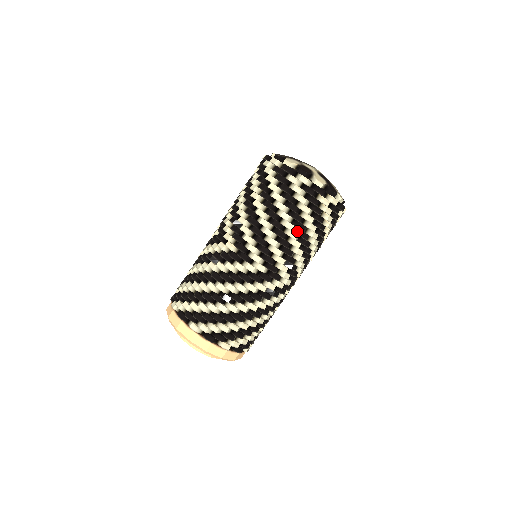
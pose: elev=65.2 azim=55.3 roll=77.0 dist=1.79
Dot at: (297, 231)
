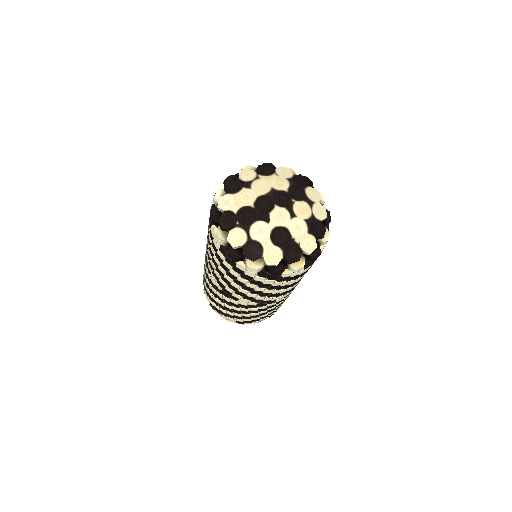
Dot at: occluded
